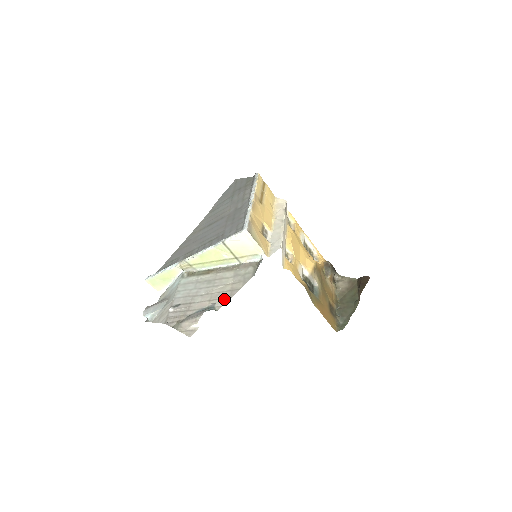
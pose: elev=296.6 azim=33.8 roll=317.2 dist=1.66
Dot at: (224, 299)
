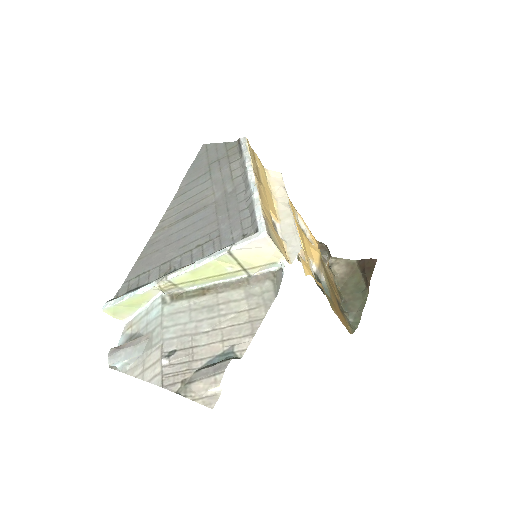
Dot at: (245, 337)
